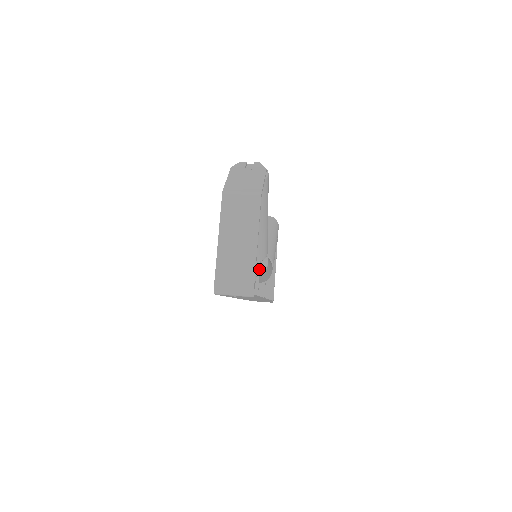
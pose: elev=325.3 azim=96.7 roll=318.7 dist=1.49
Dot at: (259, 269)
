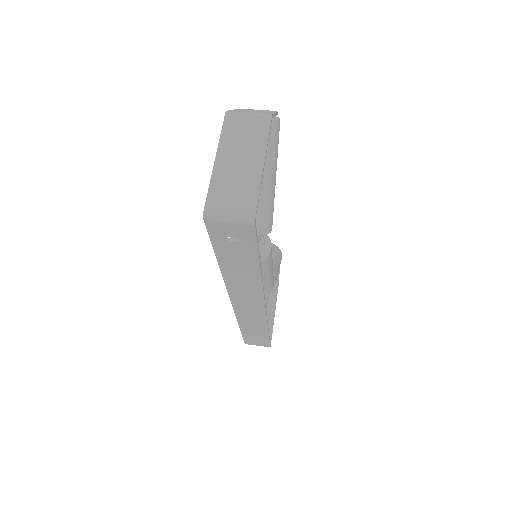
Dot at: (260, 252)
